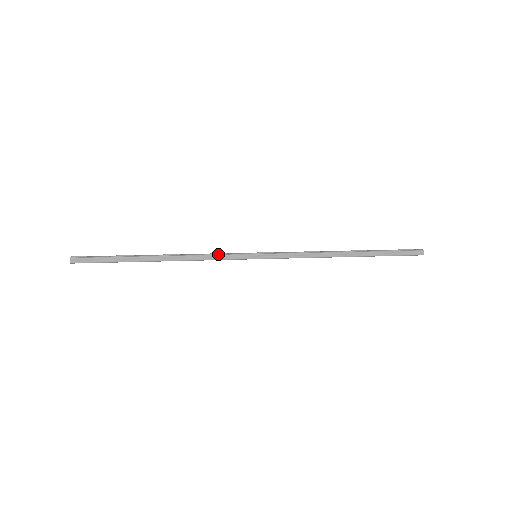
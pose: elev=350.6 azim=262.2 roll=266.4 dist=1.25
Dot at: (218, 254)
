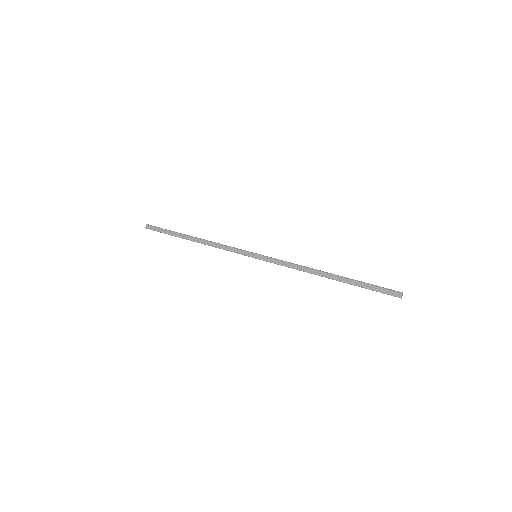
Dot at: (230, 246)
